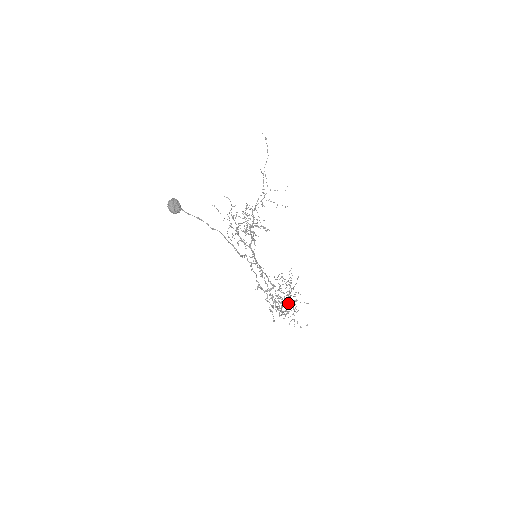
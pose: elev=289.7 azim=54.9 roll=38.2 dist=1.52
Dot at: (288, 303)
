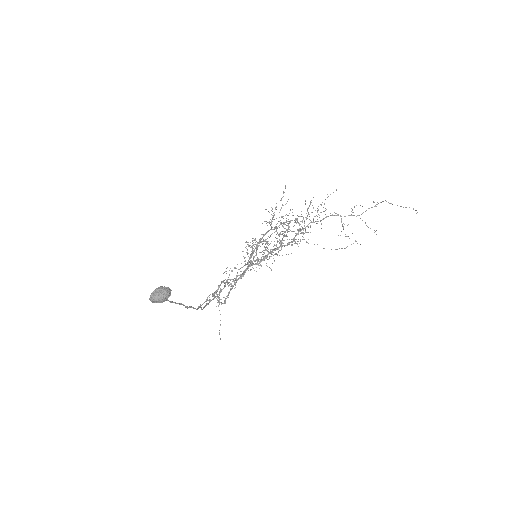
Dot at: (256, 260)
